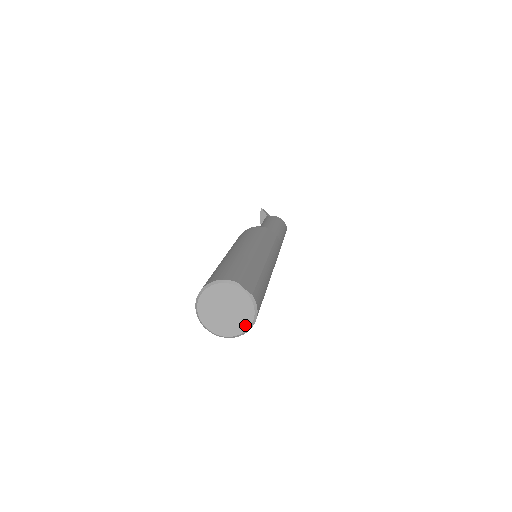
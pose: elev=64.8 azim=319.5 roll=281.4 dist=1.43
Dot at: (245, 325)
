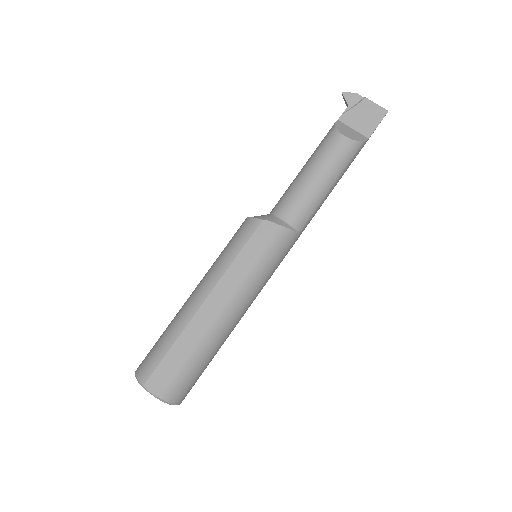
Dot at: occluded
